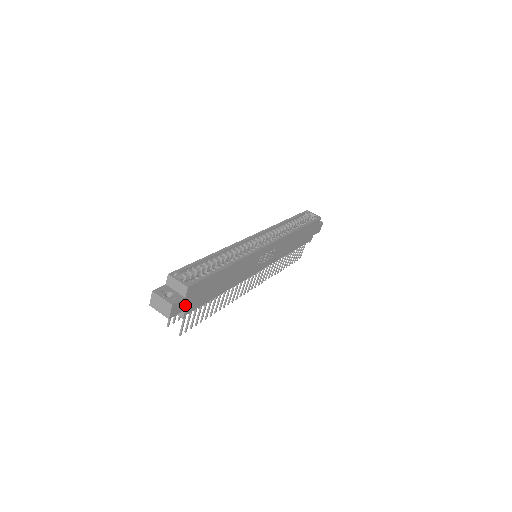
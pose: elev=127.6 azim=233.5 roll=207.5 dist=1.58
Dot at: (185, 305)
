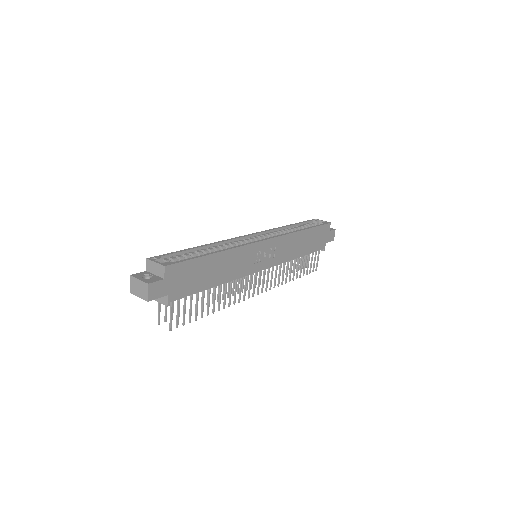
Dot at: (166, 289)
